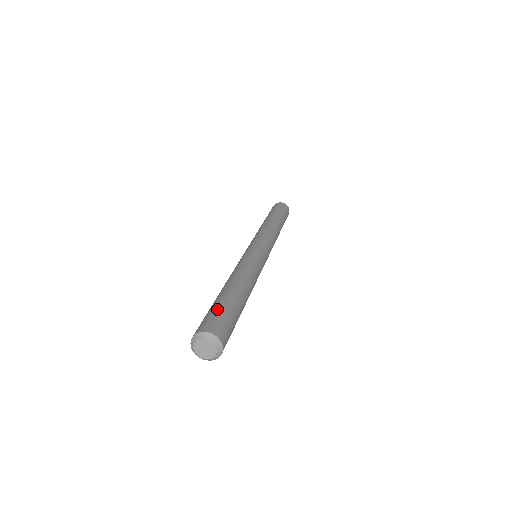
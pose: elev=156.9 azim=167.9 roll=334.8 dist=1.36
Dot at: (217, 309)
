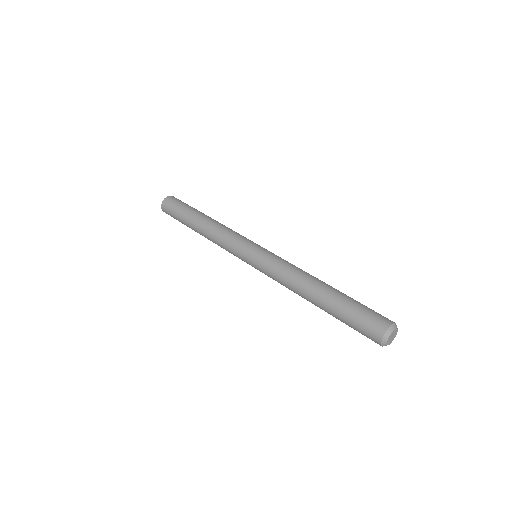
Dot at: (364, 305)
